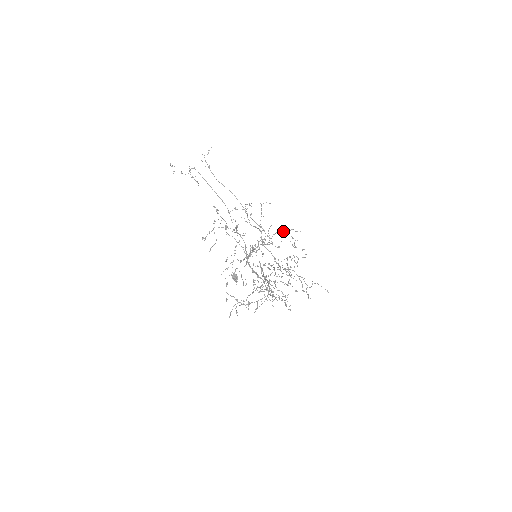
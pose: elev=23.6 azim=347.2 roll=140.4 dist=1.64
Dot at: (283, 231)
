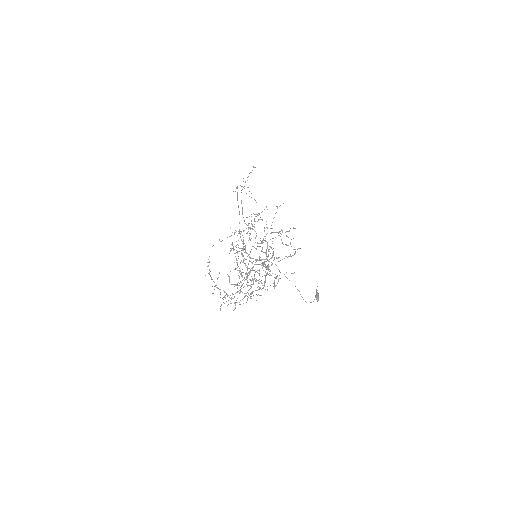
Dot at: occluded
